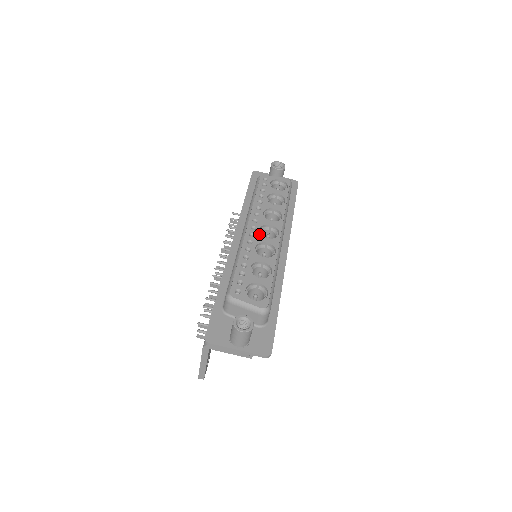
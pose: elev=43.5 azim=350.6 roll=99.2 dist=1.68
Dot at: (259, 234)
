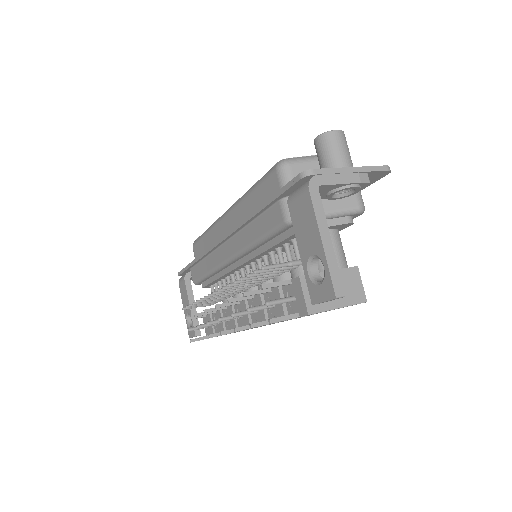
Dot at: occluded
